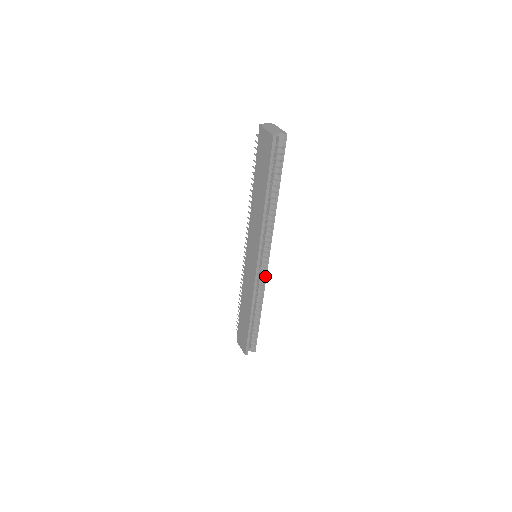
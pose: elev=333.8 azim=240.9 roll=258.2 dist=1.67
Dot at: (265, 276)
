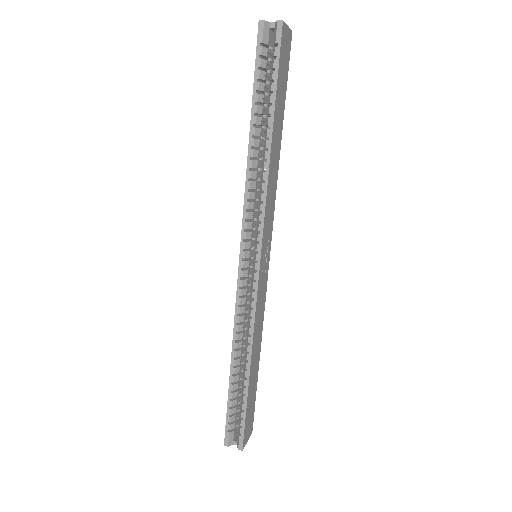
Dot at: (255, 290)
